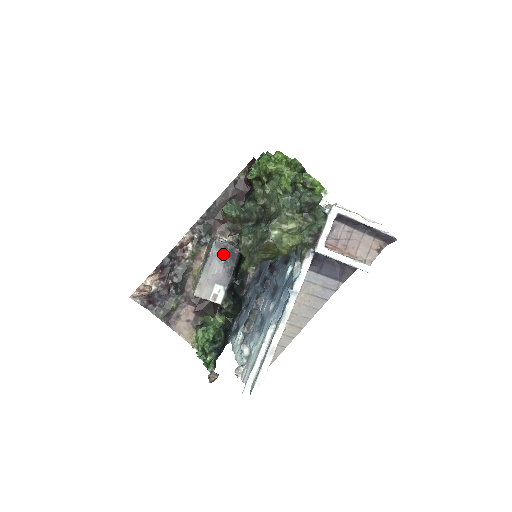
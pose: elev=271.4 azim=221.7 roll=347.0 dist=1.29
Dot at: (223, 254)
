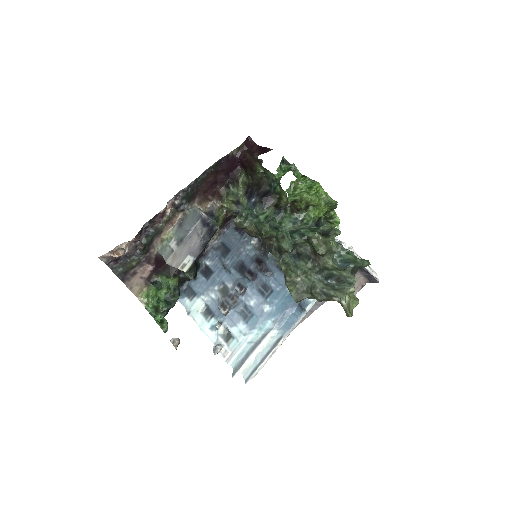
Dot at: (204, 230)
